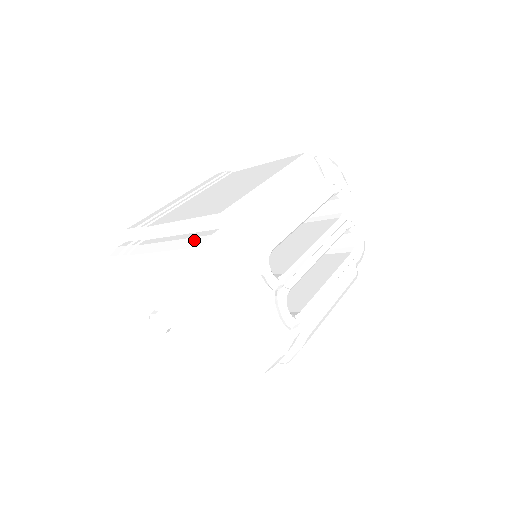
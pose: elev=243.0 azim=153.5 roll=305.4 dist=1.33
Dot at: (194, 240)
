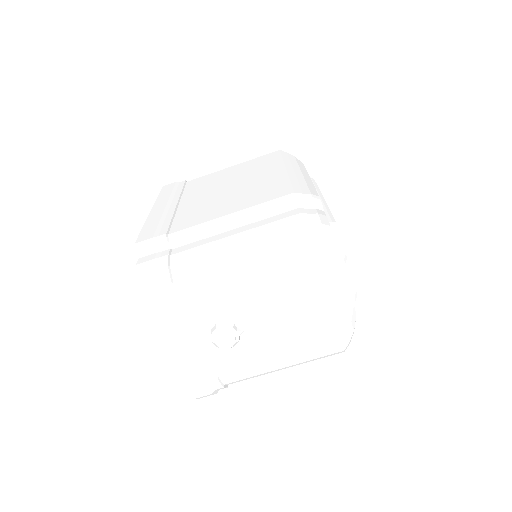
Dot at: (279, 223)
